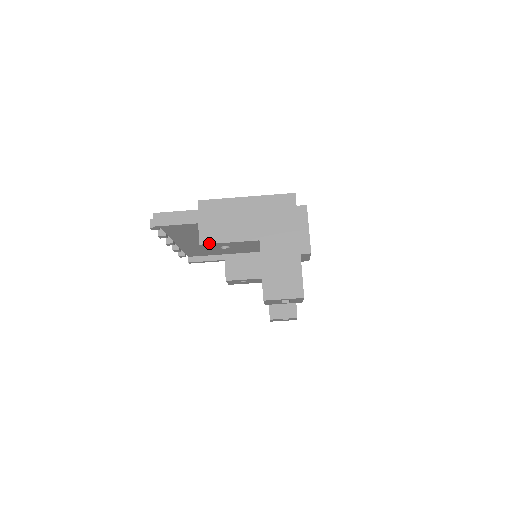
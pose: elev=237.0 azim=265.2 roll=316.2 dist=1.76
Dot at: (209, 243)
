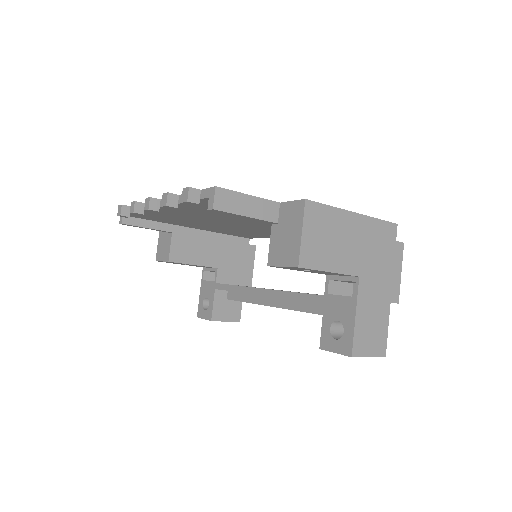
Dot at: (310, 268)
